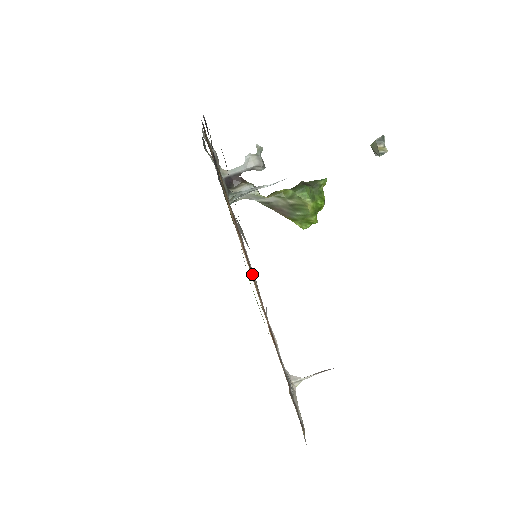
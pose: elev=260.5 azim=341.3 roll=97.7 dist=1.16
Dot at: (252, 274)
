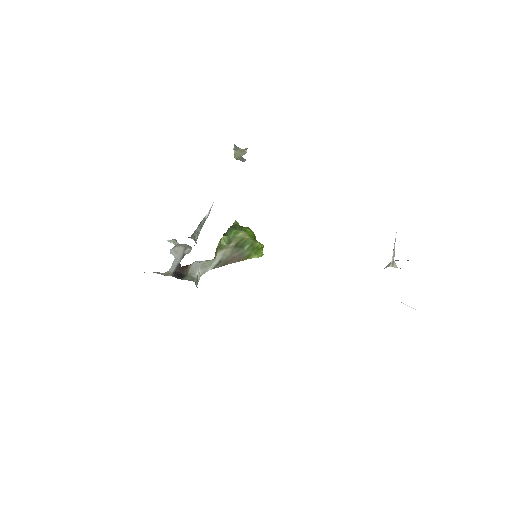
Dot at: occluded
